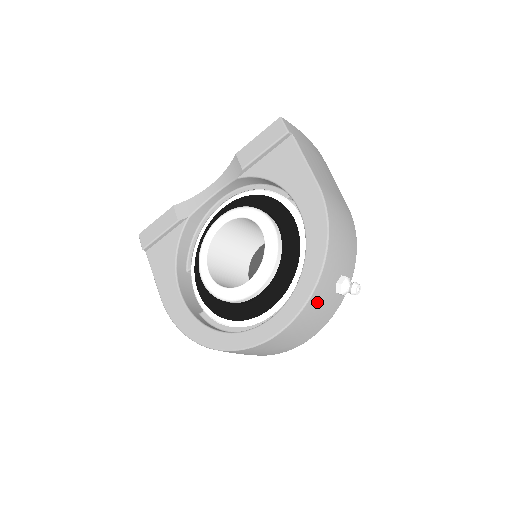
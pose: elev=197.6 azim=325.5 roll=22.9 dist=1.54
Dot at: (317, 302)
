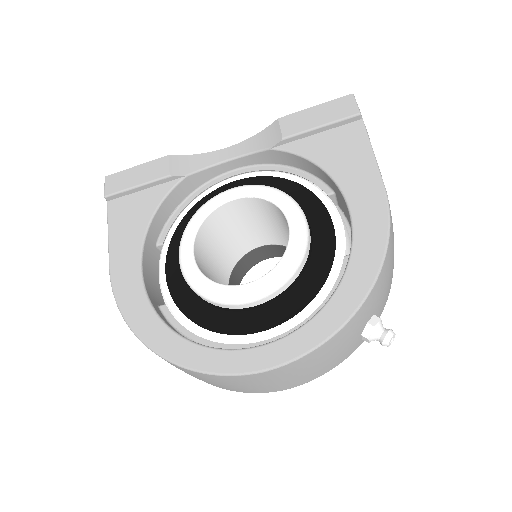
Dot at: (340, 340)
